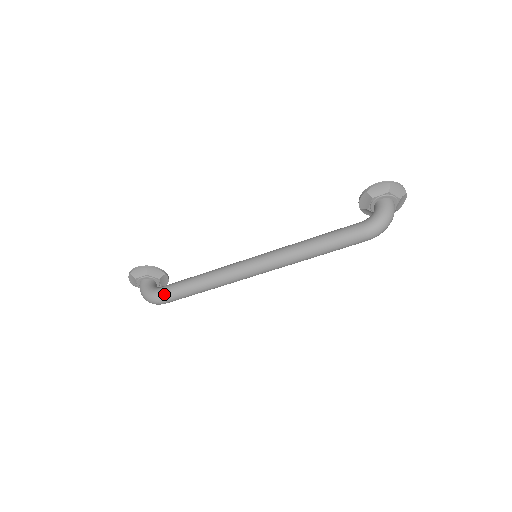
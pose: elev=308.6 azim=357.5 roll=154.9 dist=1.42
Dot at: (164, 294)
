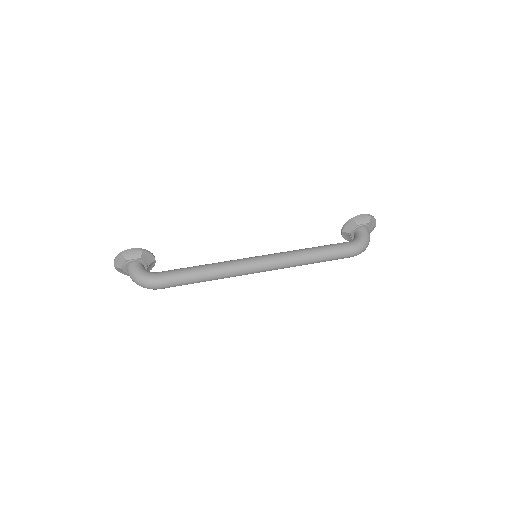
Dot at: (165, 279)
